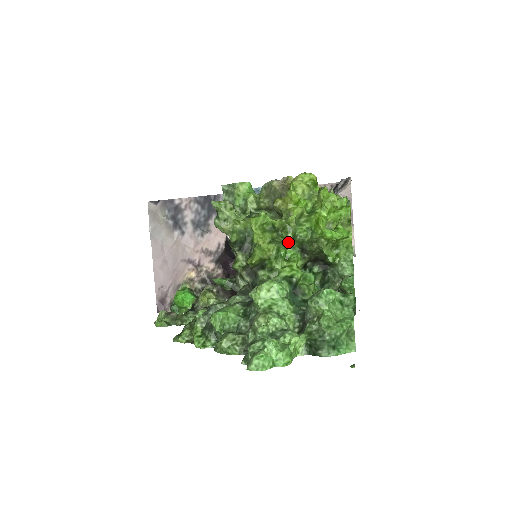
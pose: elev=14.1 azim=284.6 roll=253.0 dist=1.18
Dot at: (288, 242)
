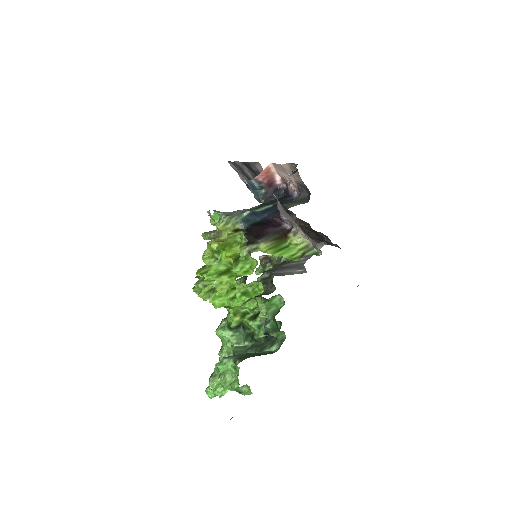
Dot at: occluded
